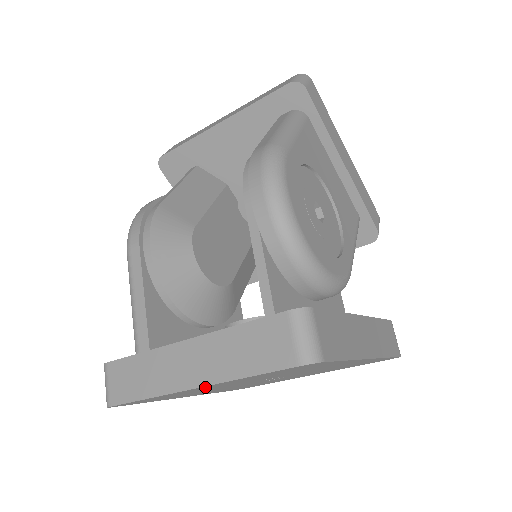
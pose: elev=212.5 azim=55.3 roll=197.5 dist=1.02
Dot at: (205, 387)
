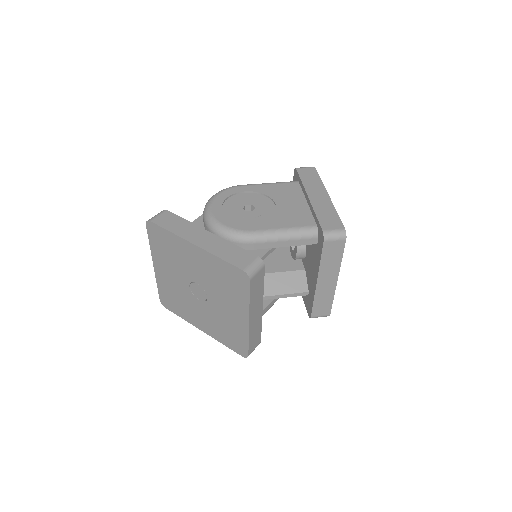
Dot at: (158, 267)
